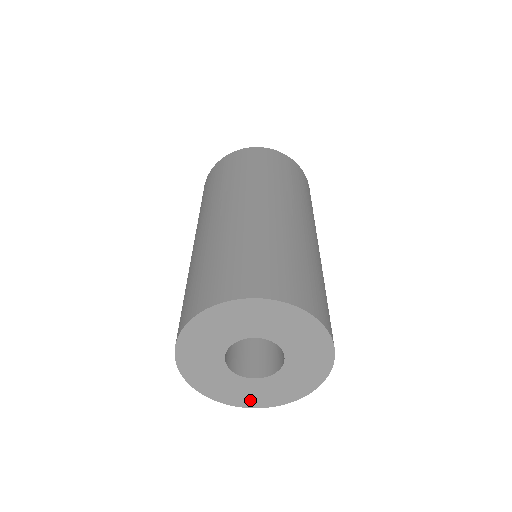
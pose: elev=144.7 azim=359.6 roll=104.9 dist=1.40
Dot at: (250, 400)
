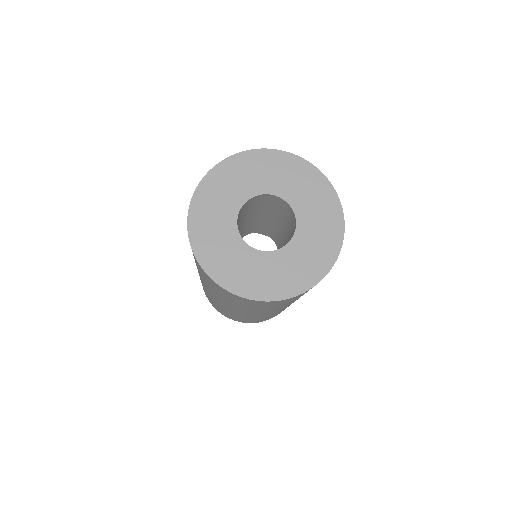
Dot at: (229, 275)
